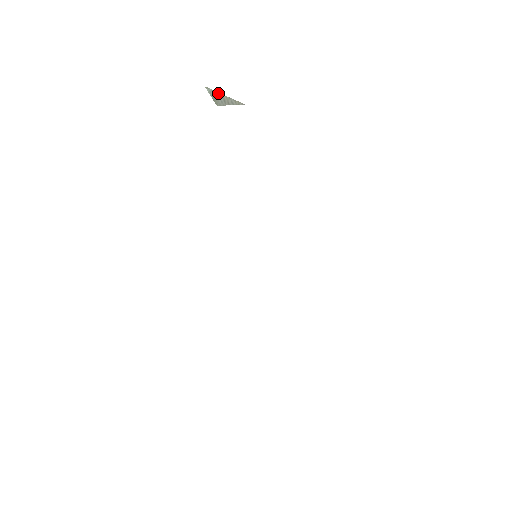
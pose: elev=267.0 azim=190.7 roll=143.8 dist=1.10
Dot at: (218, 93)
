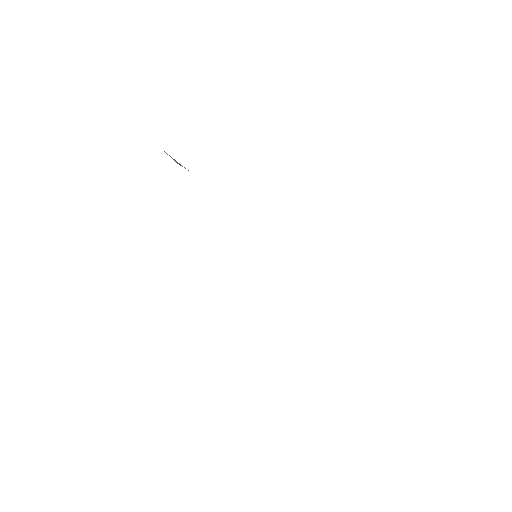
Dot at: (172, 158)
